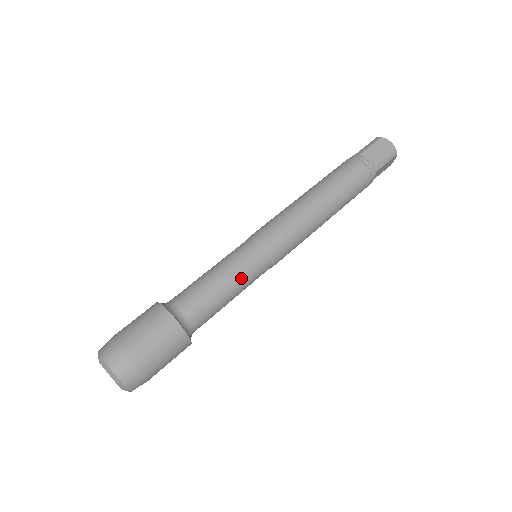
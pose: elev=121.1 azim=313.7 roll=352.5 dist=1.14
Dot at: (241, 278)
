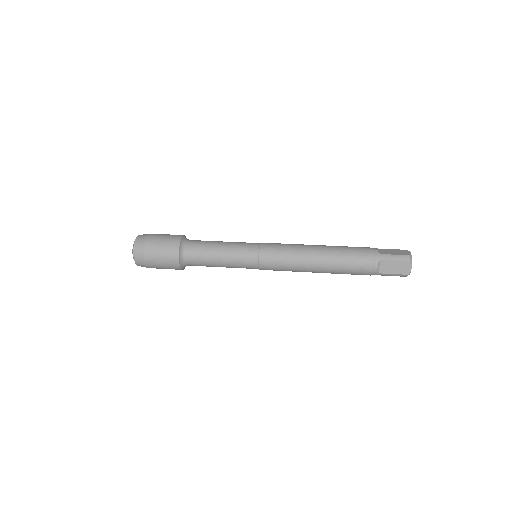
Dot at: (232, 249)
